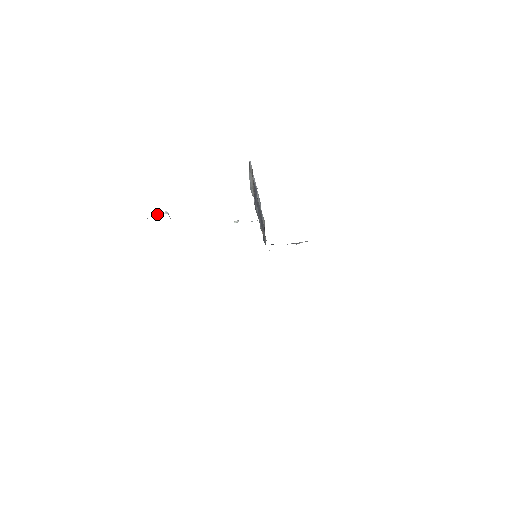
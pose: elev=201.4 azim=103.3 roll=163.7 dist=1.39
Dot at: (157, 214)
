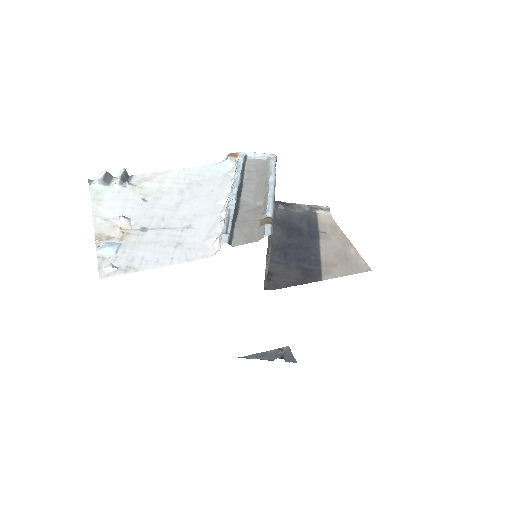
Dot at: (103, 177)
